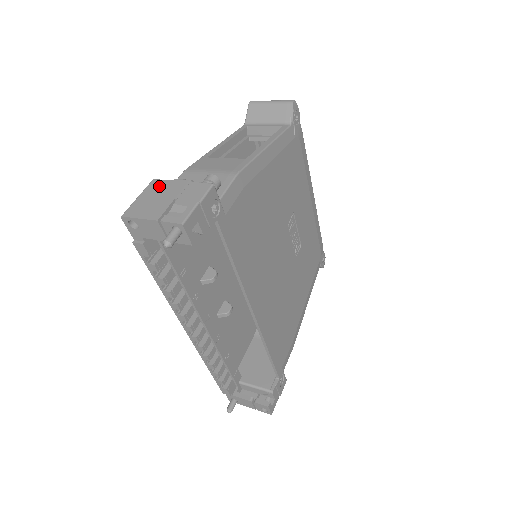
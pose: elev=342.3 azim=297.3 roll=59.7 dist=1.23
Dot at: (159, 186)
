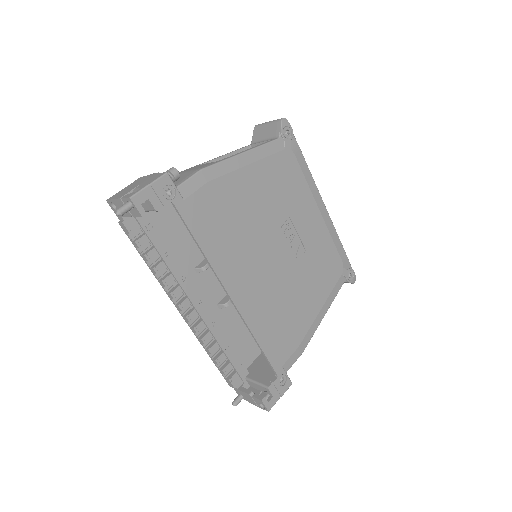
Dot at: (139, 180)
